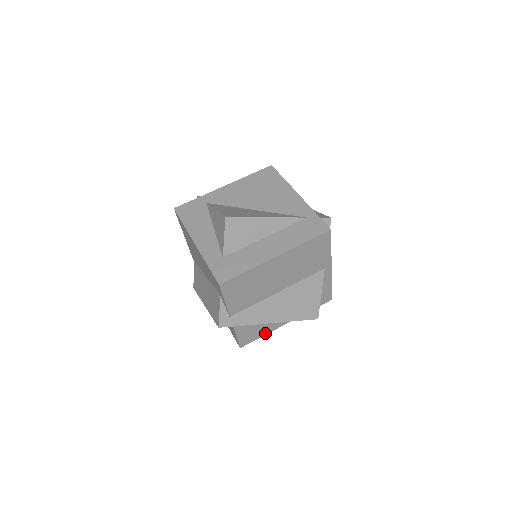
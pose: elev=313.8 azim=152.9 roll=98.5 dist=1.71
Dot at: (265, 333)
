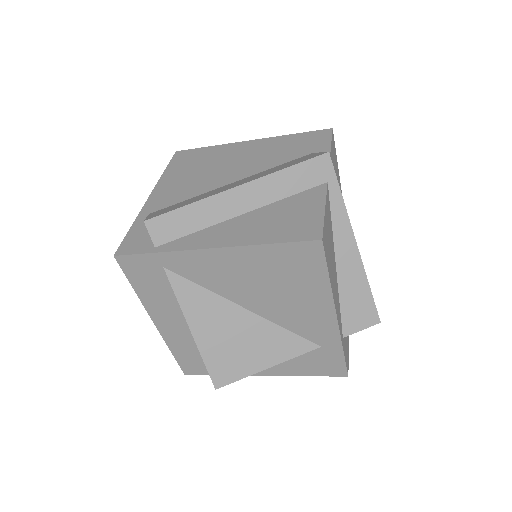
Dot at: (330, 281)
